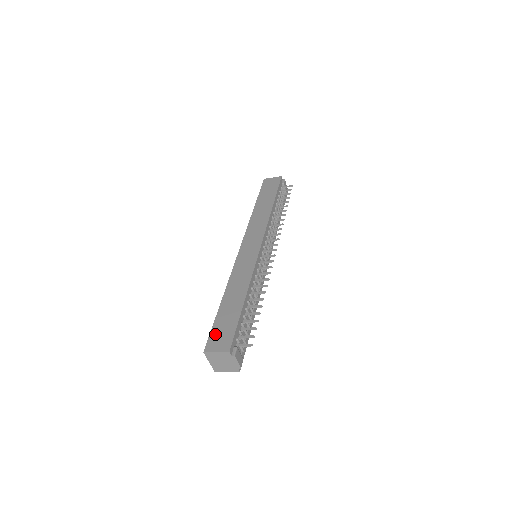
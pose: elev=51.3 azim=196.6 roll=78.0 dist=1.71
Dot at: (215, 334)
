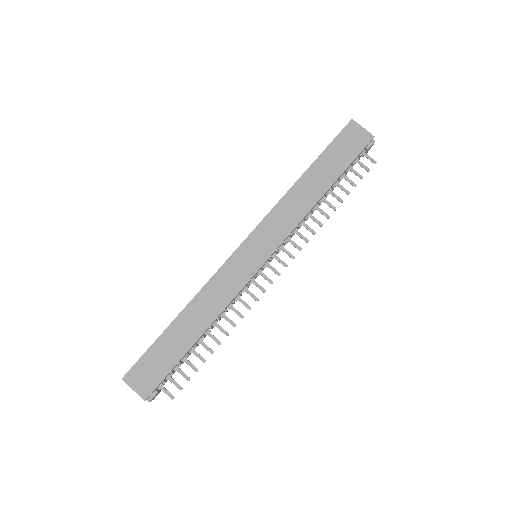
Dot at: (144, 364)
